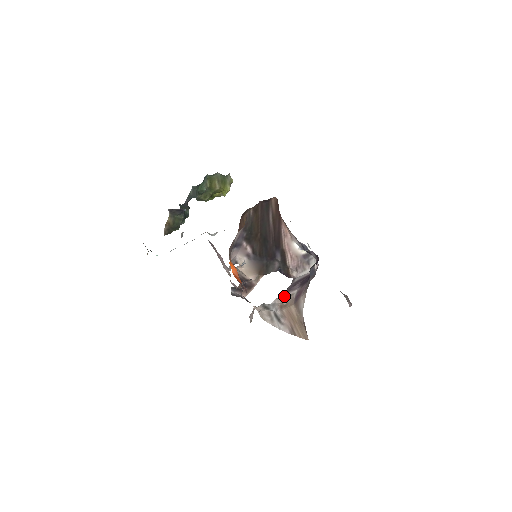
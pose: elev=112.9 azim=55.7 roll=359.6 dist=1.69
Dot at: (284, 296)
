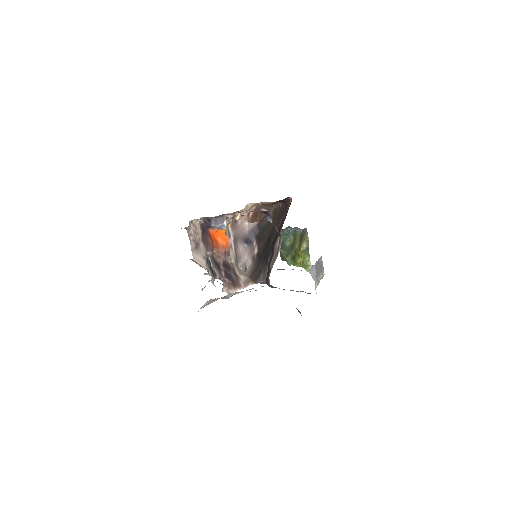
Dot at: occluded
